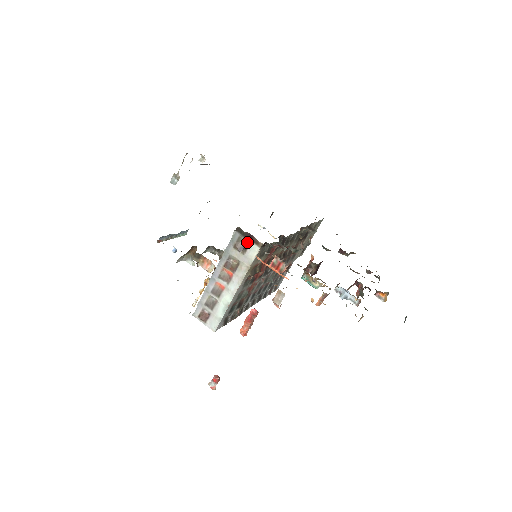
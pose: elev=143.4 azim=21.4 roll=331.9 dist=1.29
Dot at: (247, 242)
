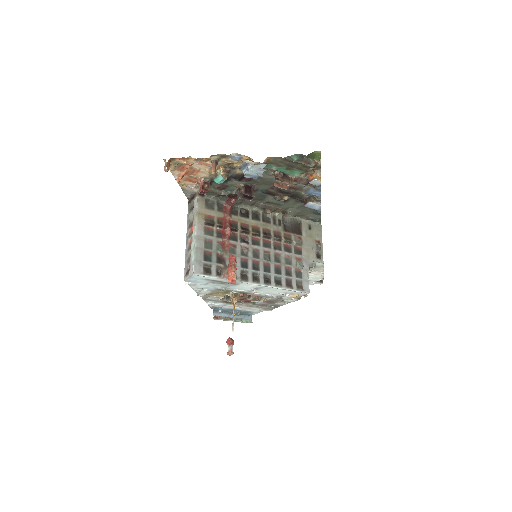
Dot at: (194, 202)
